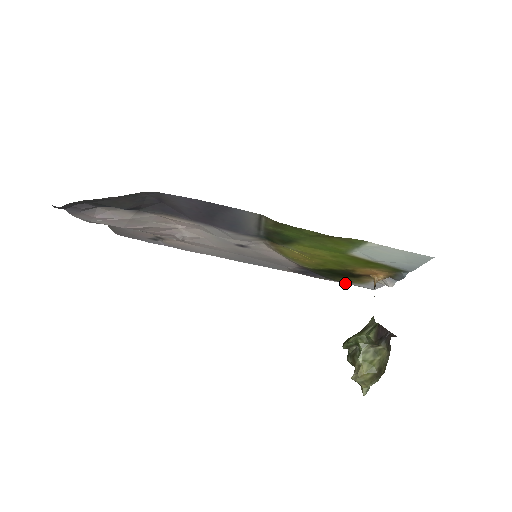
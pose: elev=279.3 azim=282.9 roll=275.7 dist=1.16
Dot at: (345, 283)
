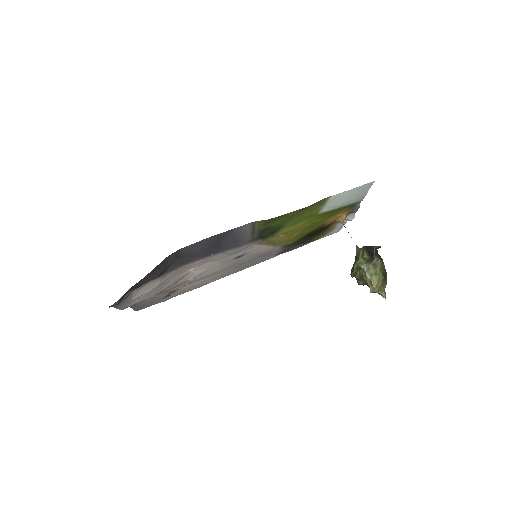
Dot at: occluded
